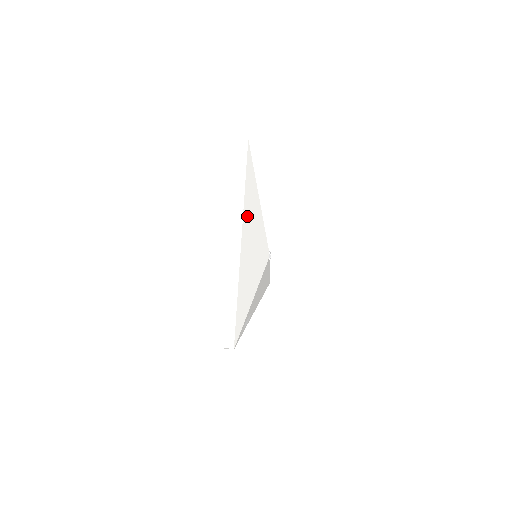
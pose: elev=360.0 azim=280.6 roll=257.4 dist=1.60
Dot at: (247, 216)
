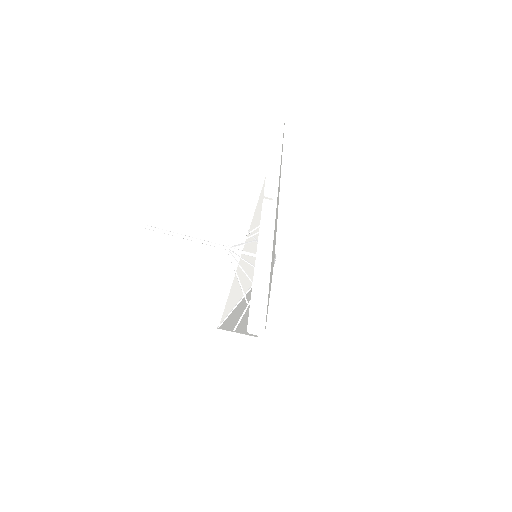
Dot at: occluded
